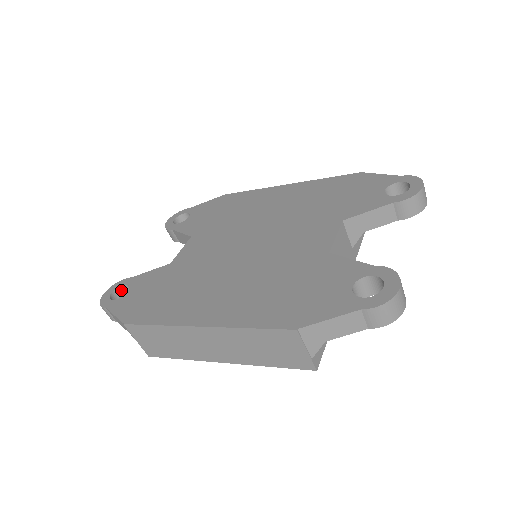
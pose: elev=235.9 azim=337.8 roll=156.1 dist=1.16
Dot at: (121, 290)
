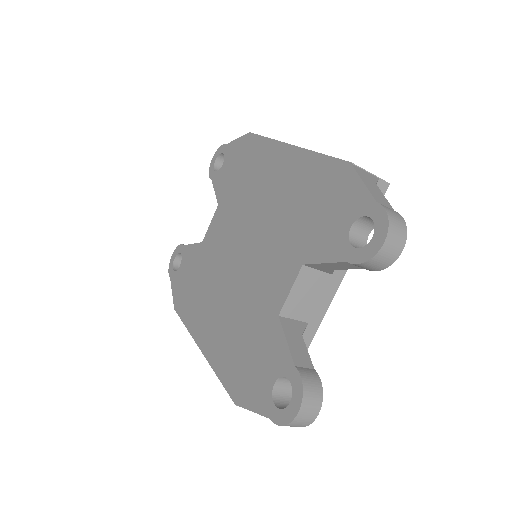
Dot at: occluded
